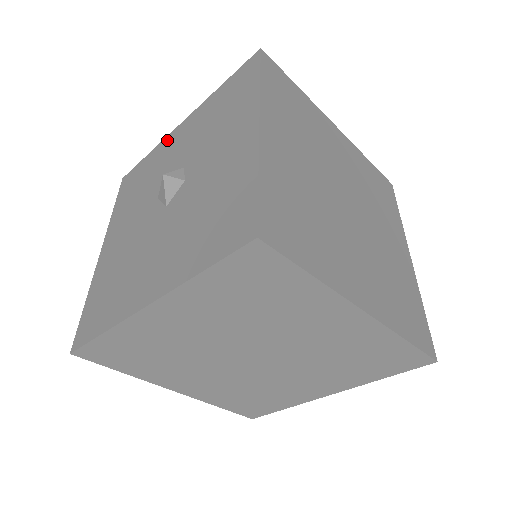
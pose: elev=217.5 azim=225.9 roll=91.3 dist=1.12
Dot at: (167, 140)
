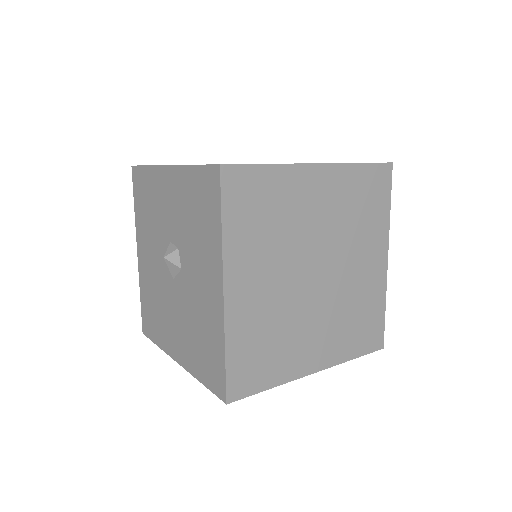
Dot at: (159, 174)
